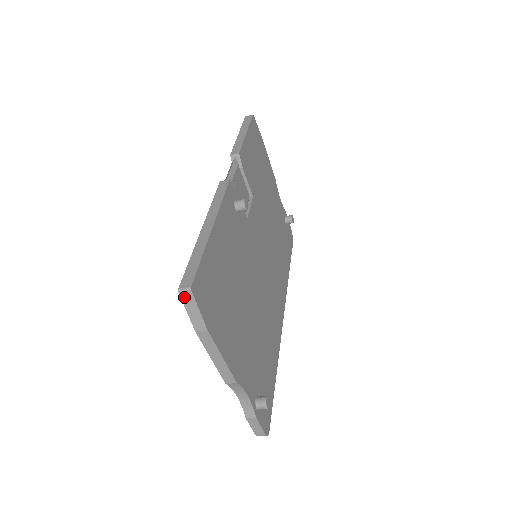
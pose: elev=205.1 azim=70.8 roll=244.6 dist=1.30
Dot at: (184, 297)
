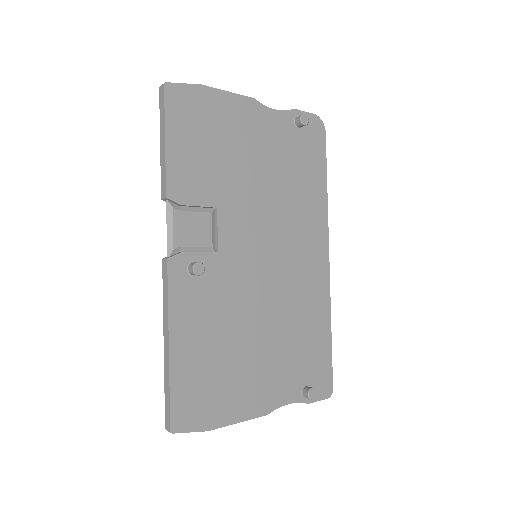
Dot at: occluded
